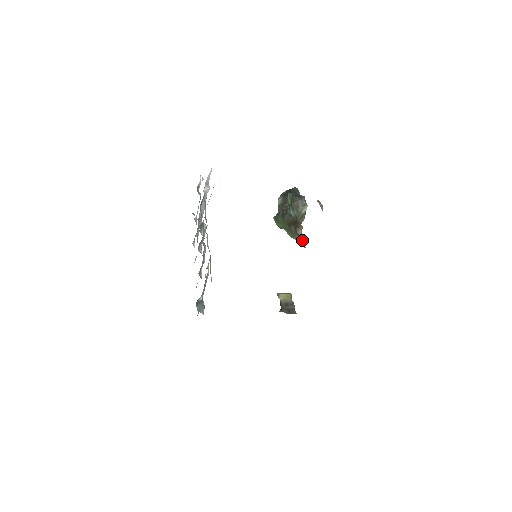
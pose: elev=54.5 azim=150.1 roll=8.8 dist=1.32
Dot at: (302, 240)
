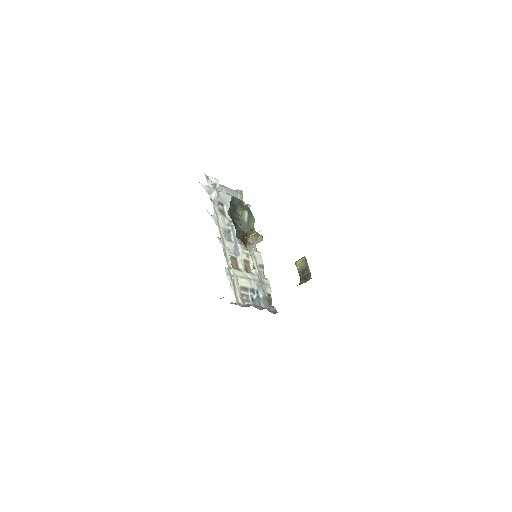
Dot at: occluded
